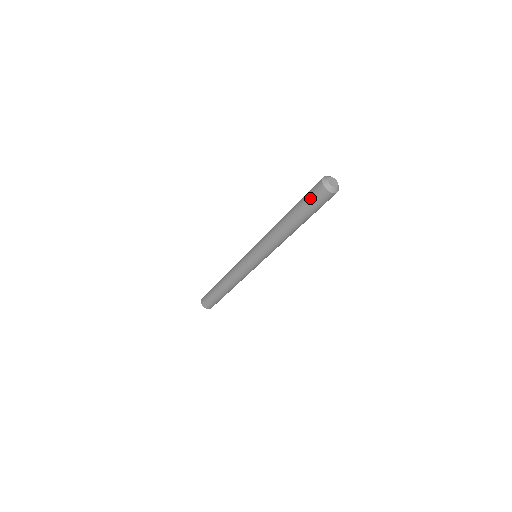
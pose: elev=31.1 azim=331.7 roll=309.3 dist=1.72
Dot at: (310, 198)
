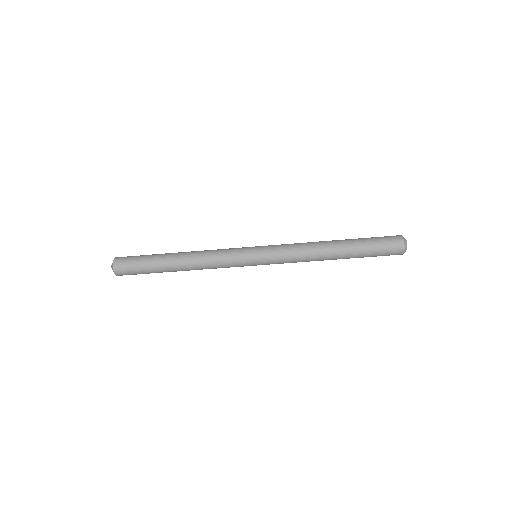
Dot at: (381, 239)
